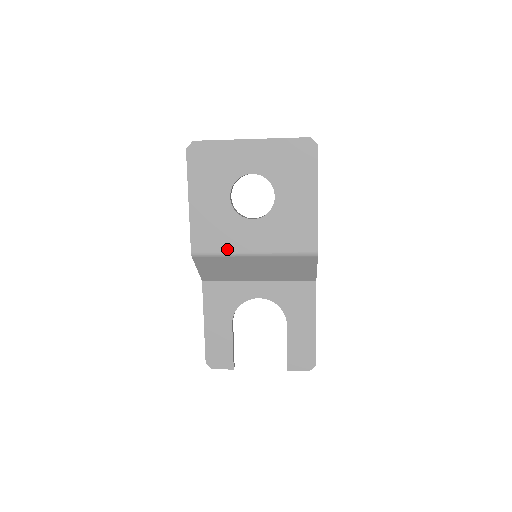
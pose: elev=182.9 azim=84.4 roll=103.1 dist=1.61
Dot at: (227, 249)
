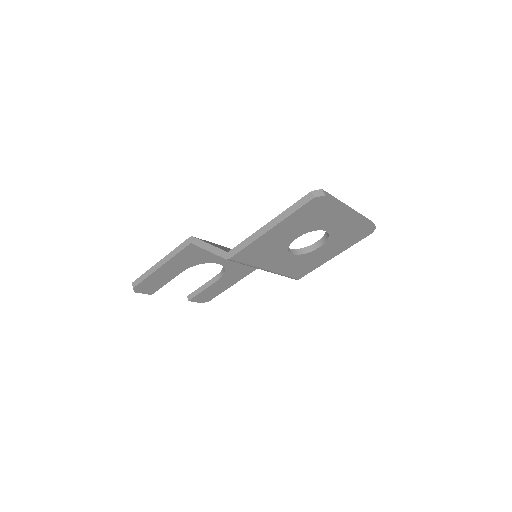
Dot at: (255, 264)
